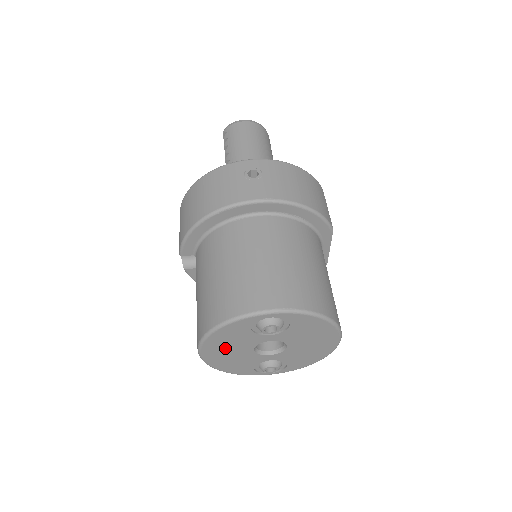
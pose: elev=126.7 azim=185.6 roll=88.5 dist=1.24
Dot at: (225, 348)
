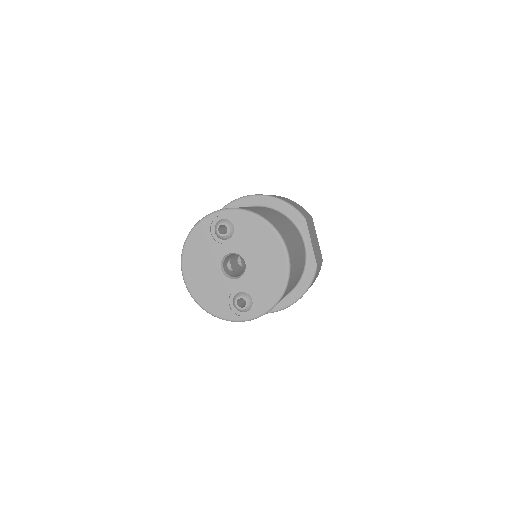
Dot at: (199, 266)
